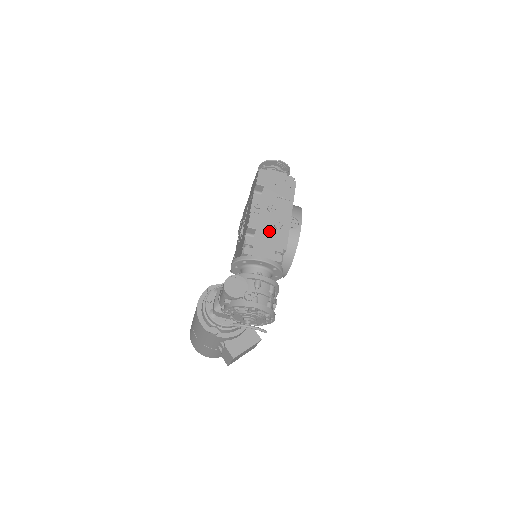
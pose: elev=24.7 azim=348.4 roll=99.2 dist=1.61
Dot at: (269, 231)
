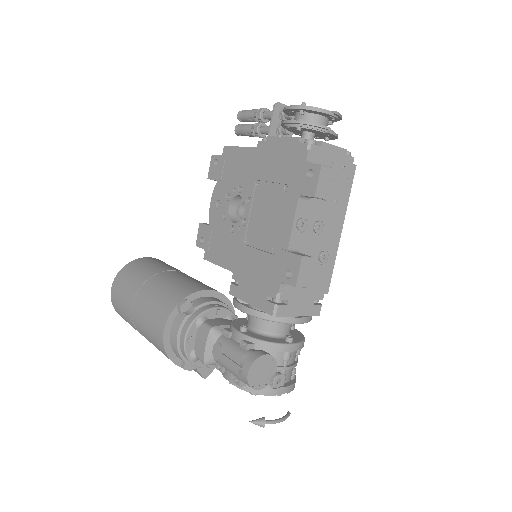
Dot at: (311, 269)
